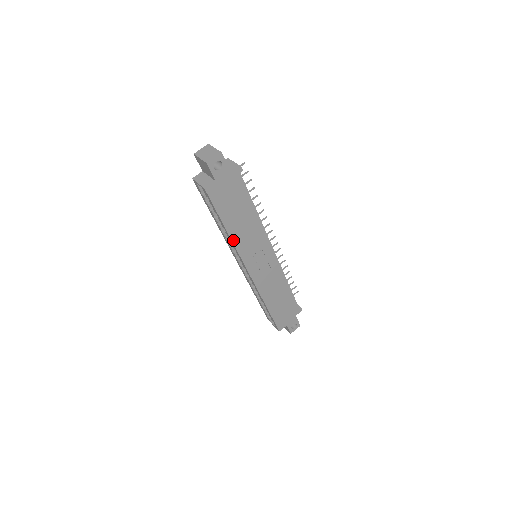
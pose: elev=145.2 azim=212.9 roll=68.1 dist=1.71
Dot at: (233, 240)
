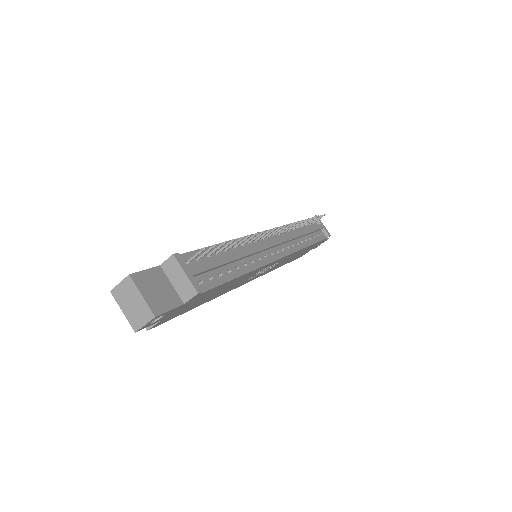
Dot at: (215, 297)
